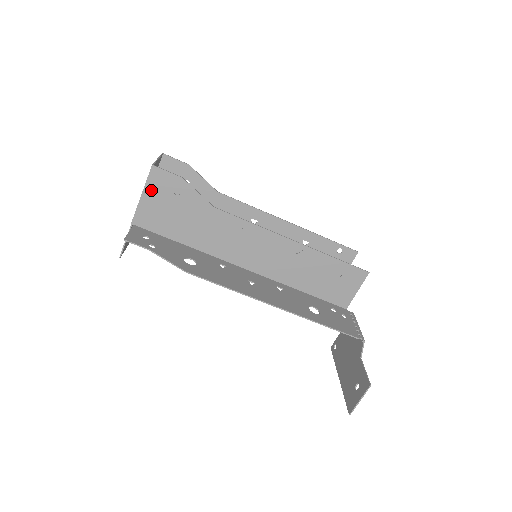
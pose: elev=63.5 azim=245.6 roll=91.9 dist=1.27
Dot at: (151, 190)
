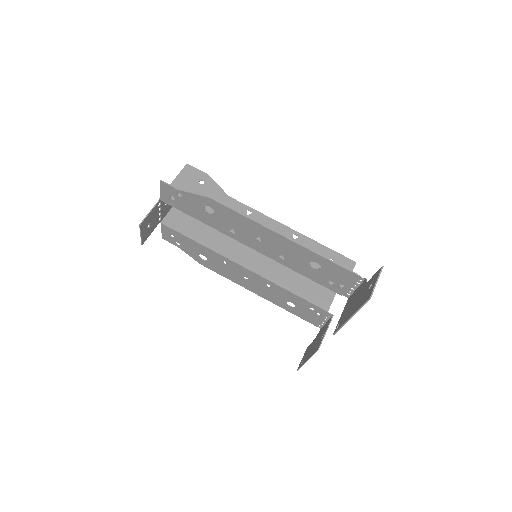
Dot at: (182, 178)
